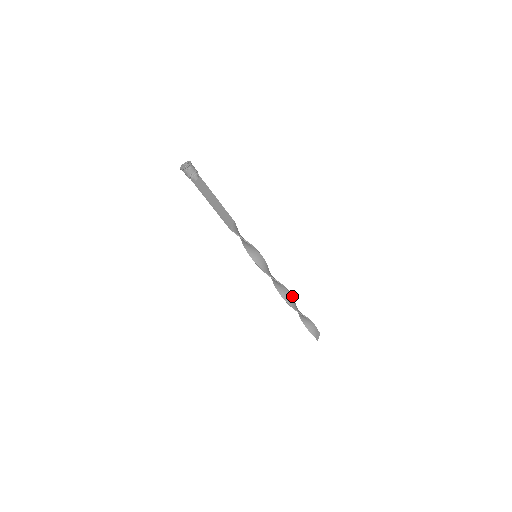
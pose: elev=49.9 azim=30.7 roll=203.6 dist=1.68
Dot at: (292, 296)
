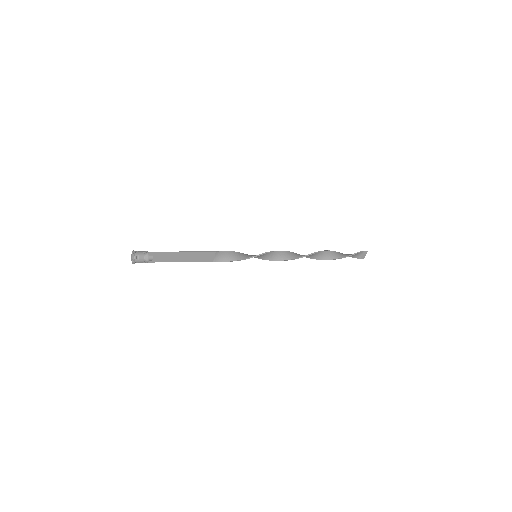
Dot at: (317, 252)
